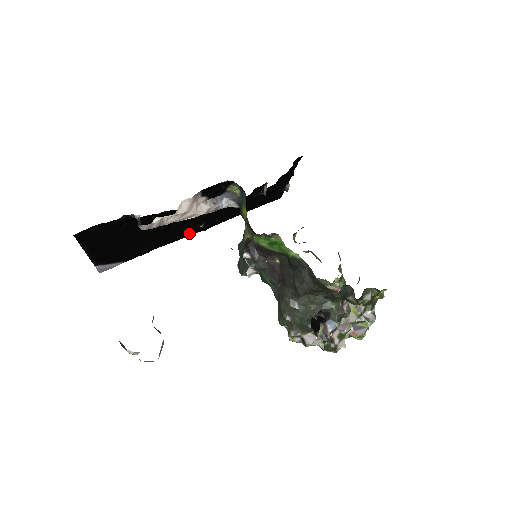
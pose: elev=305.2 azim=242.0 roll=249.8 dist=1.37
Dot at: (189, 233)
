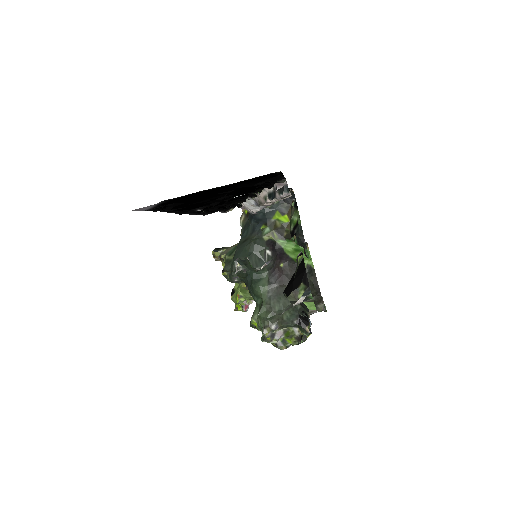
Dot at: (181, 211)
